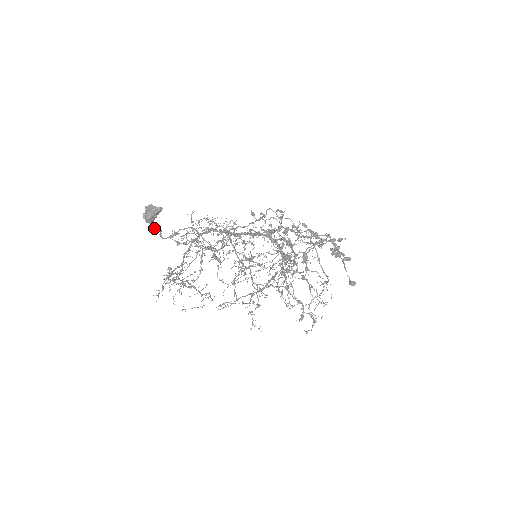
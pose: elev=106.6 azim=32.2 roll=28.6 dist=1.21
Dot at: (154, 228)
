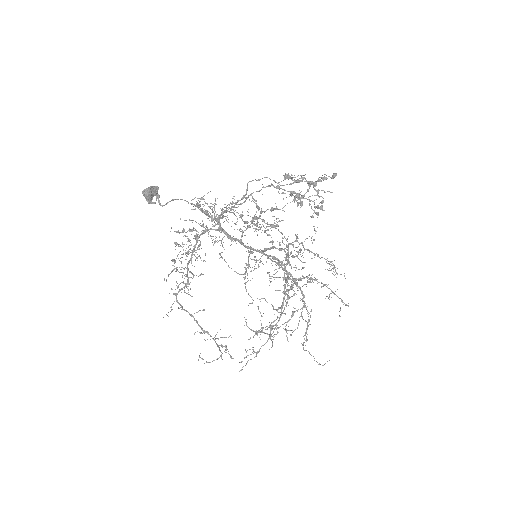
Dot at: (153, 202)
